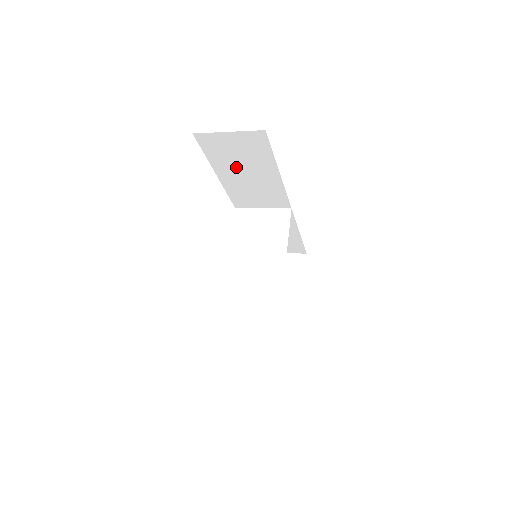
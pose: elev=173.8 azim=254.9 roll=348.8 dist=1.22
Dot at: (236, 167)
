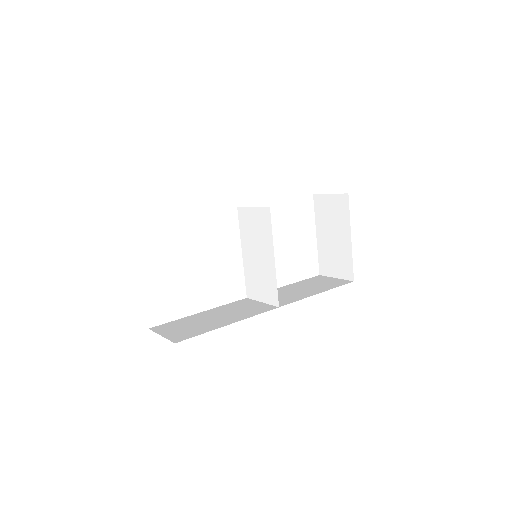
Dot at: occluded
